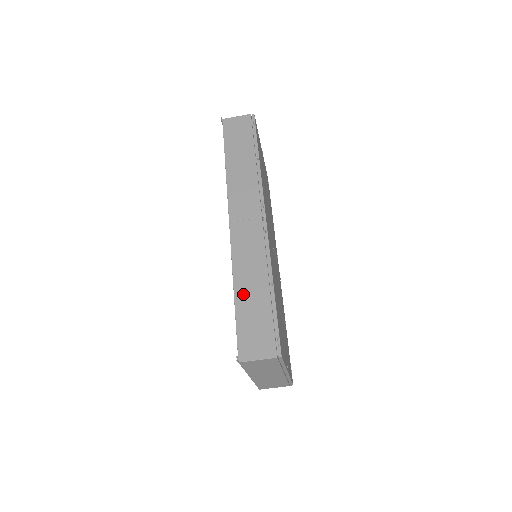
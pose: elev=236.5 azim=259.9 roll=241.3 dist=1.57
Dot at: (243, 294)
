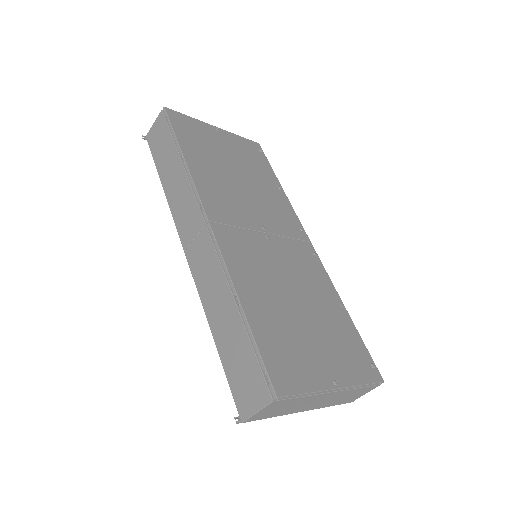
Dot at: (219, 332)
